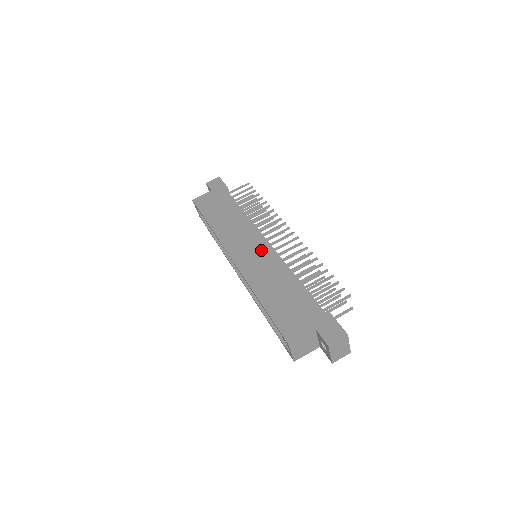
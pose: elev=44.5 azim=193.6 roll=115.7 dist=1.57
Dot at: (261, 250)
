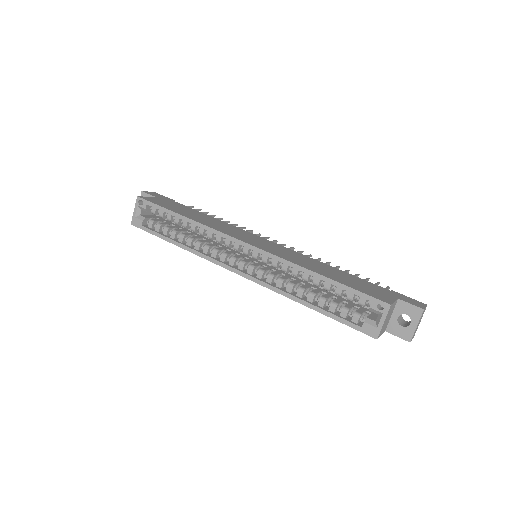
Dot at: (273, 245)
